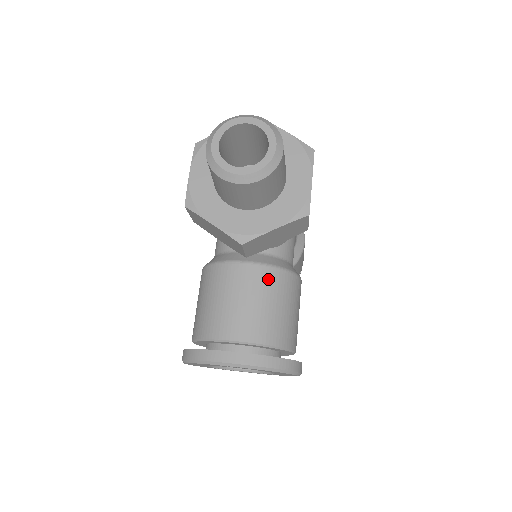
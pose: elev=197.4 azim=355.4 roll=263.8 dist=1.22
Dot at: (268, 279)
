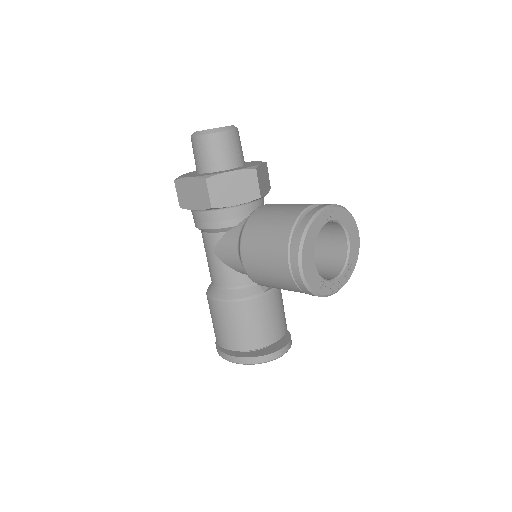
Dot at: occluded
